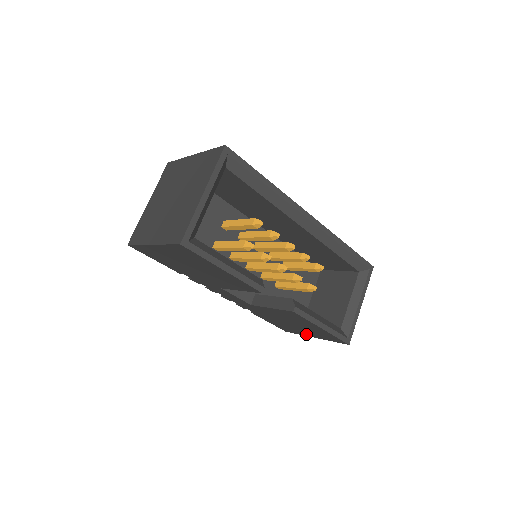
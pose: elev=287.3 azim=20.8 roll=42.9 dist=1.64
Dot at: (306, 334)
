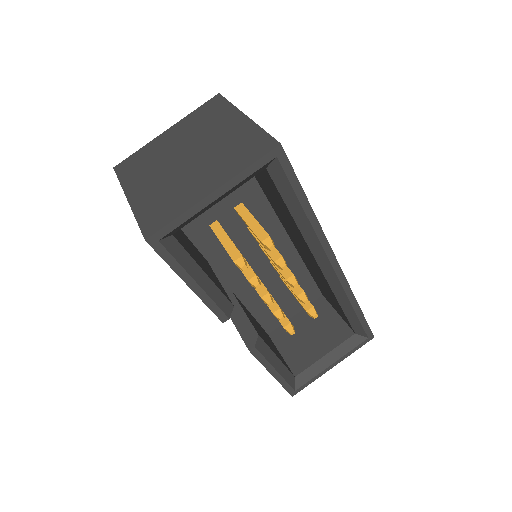
Dot at: occluded
